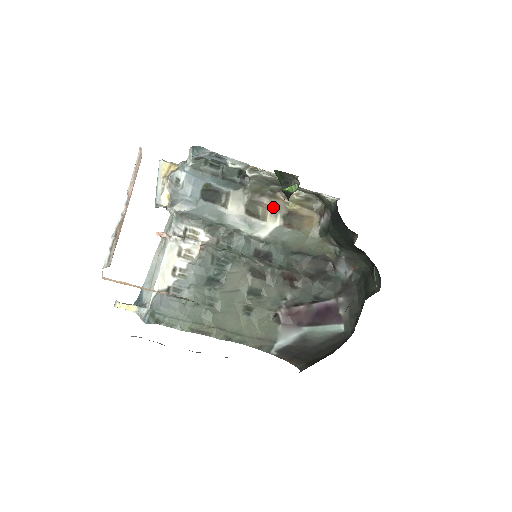
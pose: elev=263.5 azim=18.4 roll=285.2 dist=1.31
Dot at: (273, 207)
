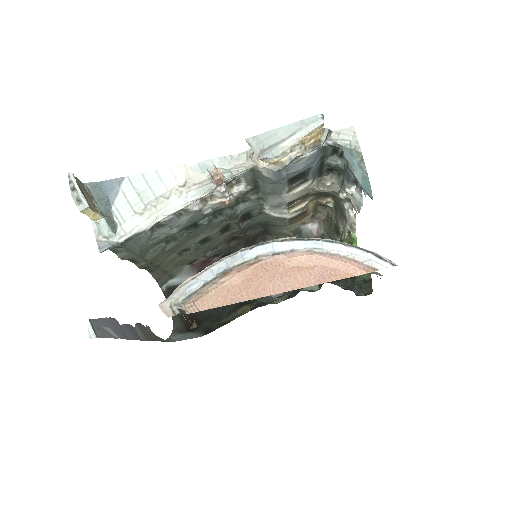
Dot at: (306, 204)
